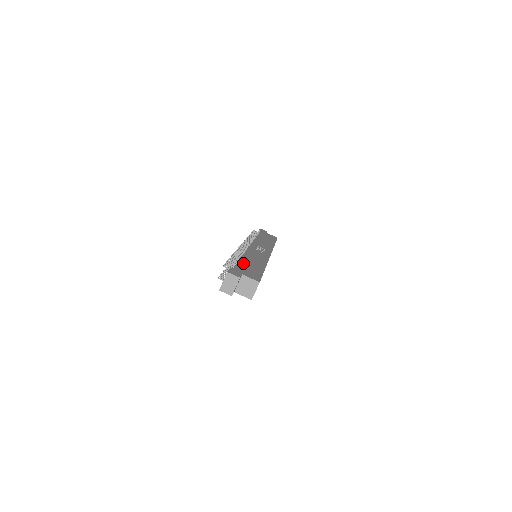
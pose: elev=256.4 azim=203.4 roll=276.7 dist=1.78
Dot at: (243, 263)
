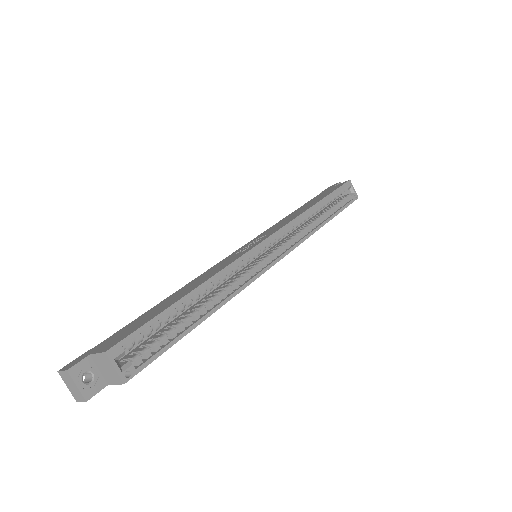
Dot at: (143, 316)
